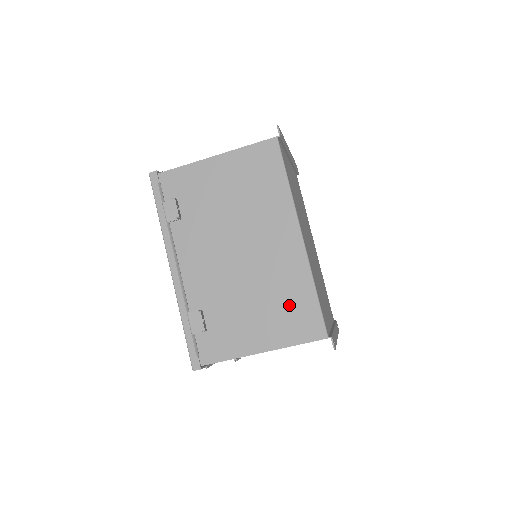
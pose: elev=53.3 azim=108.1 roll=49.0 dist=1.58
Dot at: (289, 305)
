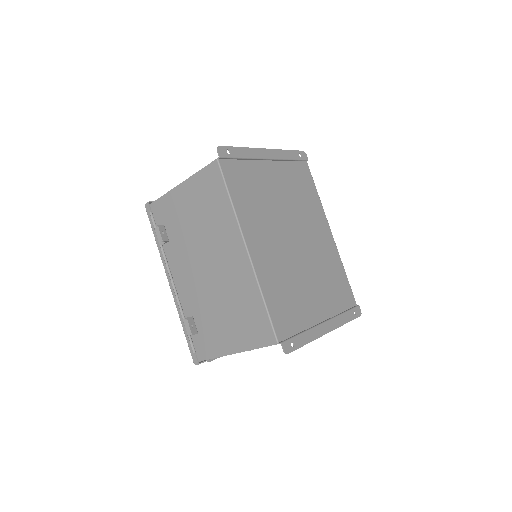
Dot at: (247, 313)
